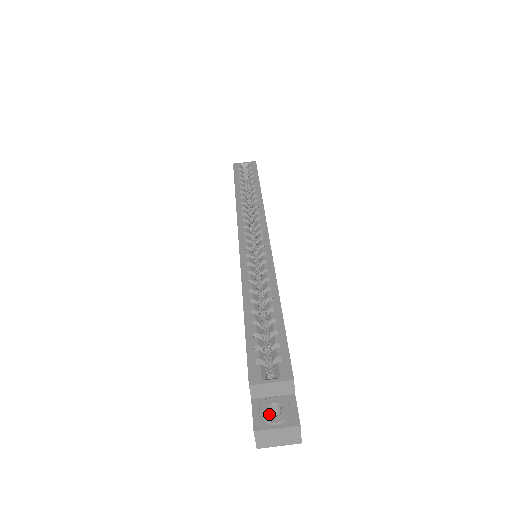
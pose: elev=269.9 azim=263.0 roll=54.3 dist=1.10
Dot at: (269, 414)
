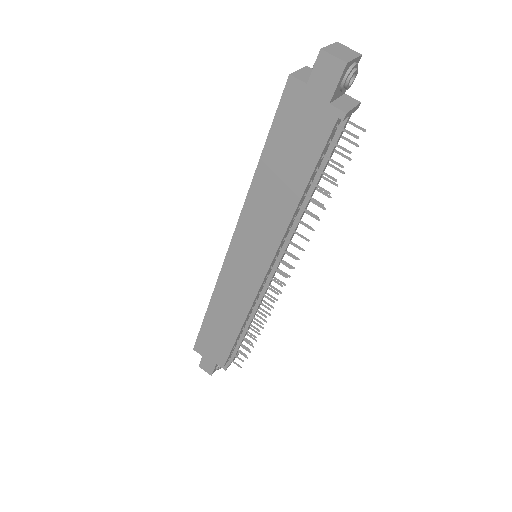
Dot at: occluded
